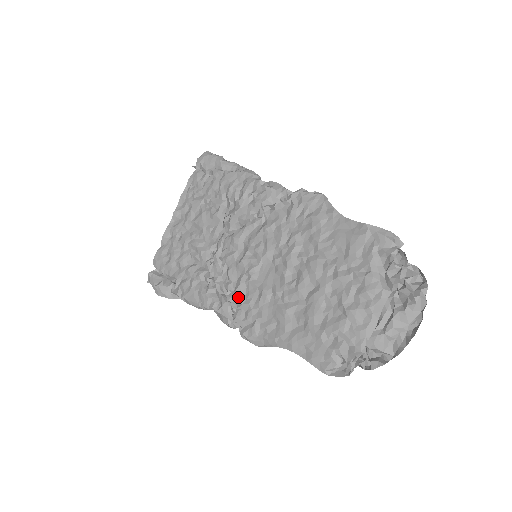
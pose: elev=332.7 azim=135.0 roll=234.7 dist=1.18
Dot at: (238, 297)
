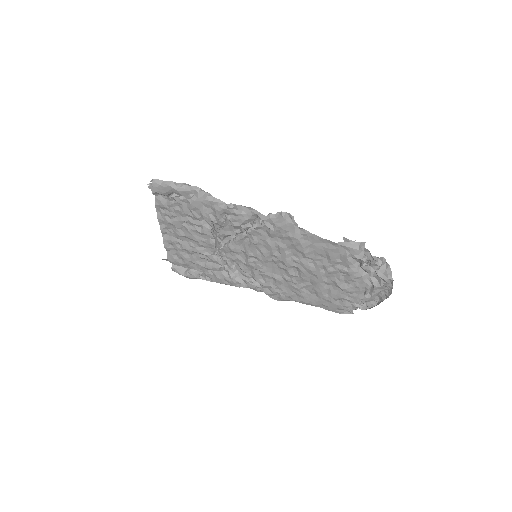
Dot at: (259, 283)
